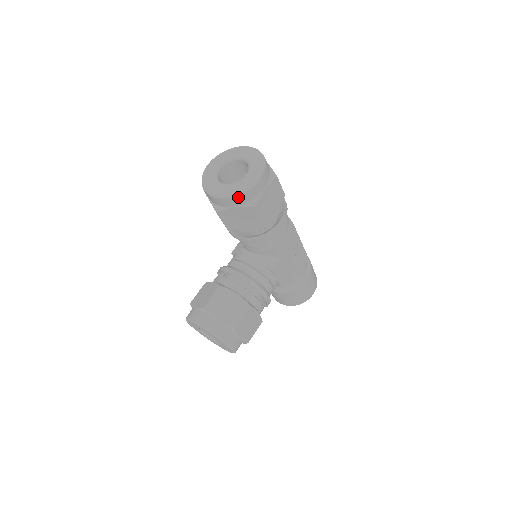
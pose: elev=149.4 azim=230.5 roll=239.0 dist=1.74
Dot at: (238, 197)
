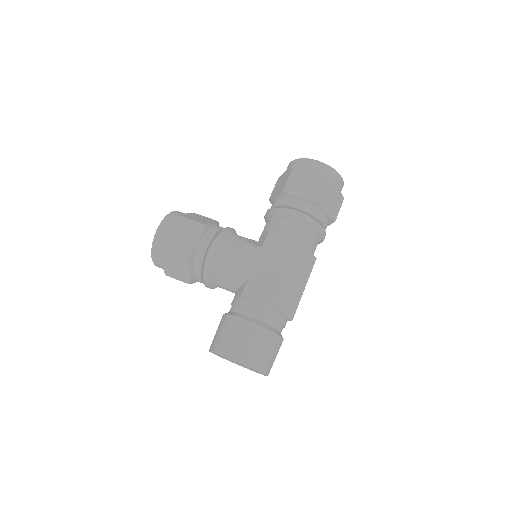
Dot at: (295, 161)
